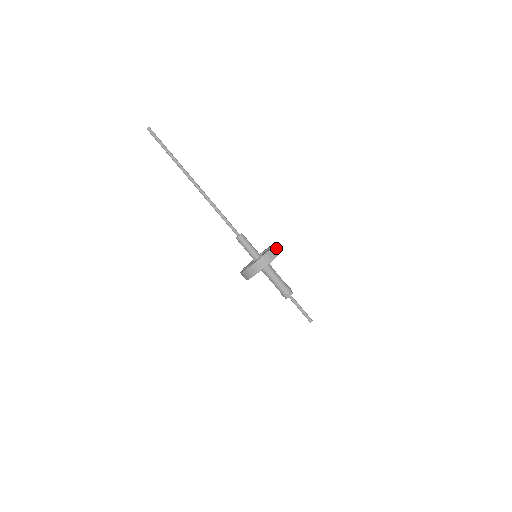
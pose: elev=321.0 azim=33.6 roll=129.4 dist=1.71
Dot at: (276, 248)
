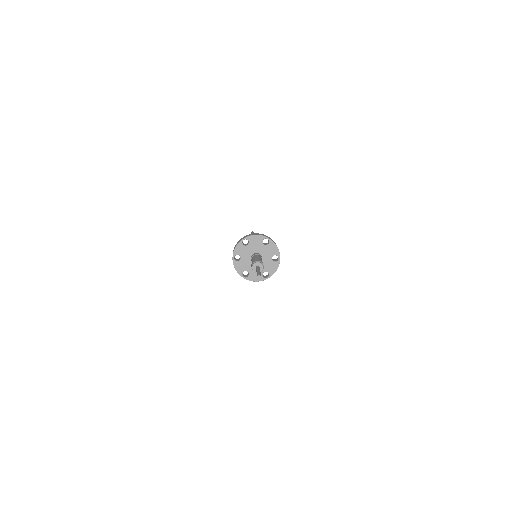
Dot at: (264, 235)
